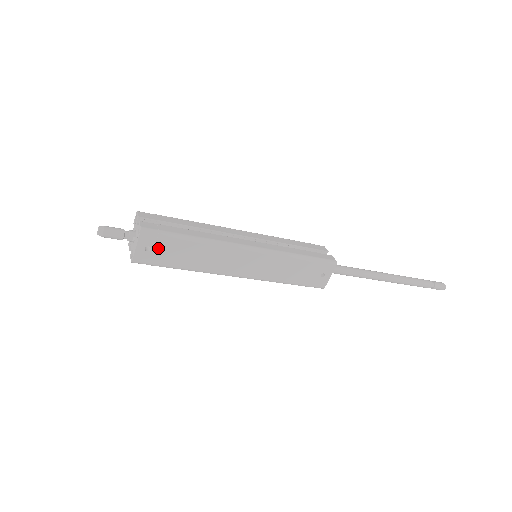
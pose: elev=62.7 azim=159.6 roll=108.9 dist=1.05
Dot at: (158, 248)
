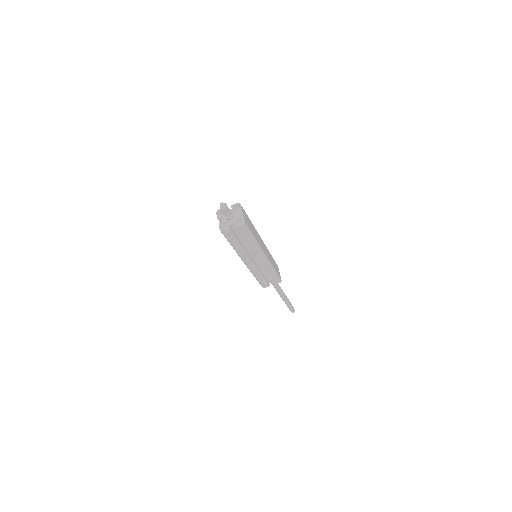
Dot at: (246, 218)
